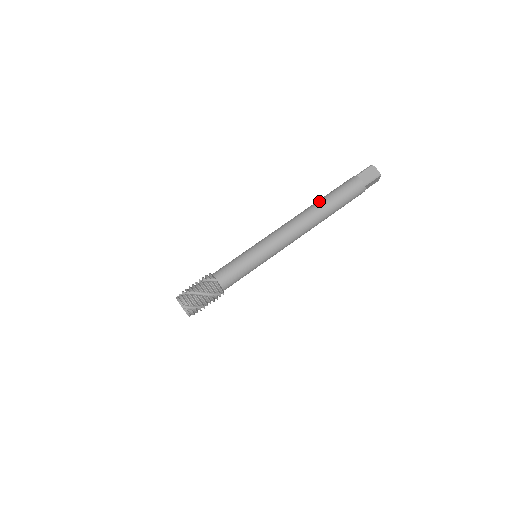
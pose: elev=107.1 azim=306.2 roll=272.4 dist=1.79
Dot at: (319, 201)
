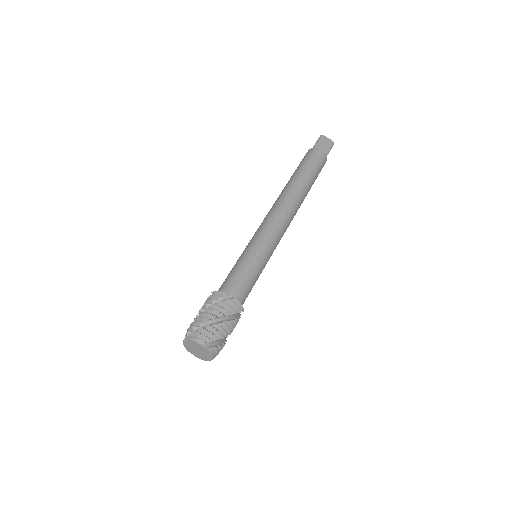
Dot at: (294, 178)
